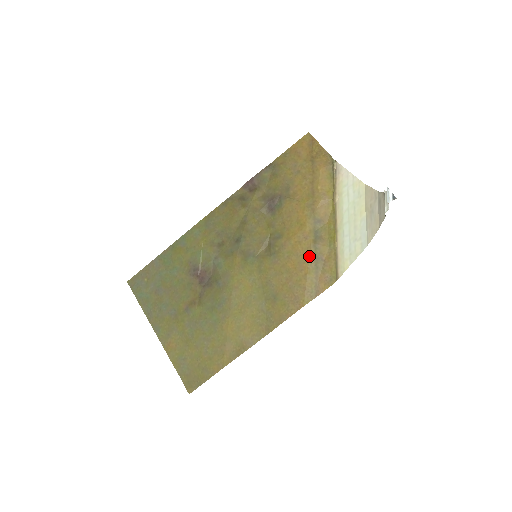
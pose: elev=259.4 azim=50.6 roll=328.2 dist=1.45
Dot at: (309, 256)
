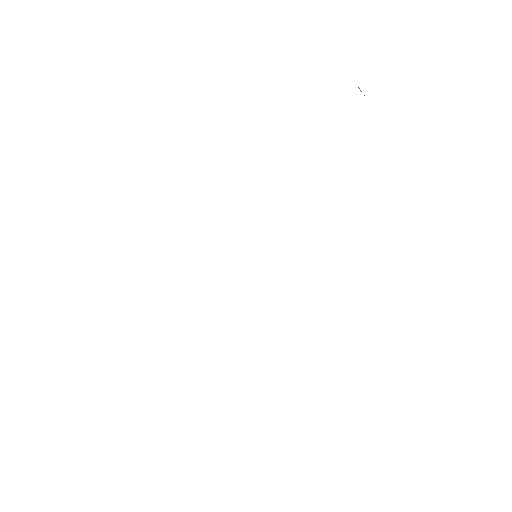
Dot at: occluded
